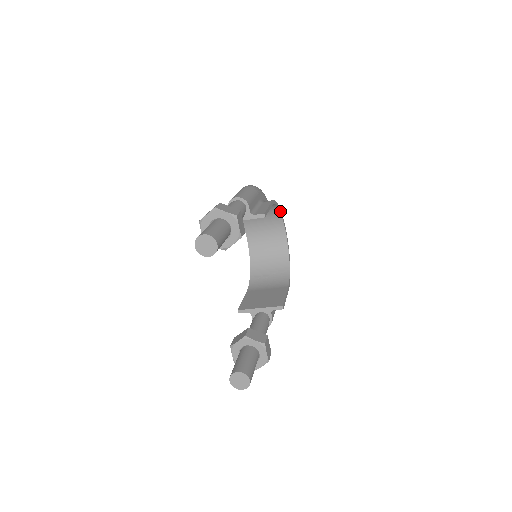
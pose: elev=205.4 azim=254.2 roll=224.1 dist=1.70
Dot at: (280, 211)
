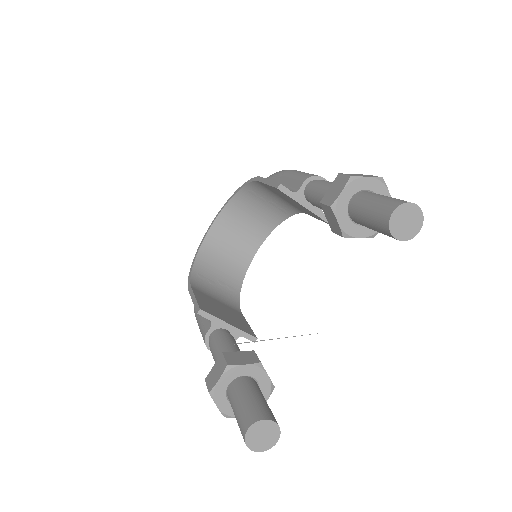
Dot at: (280, 223)
